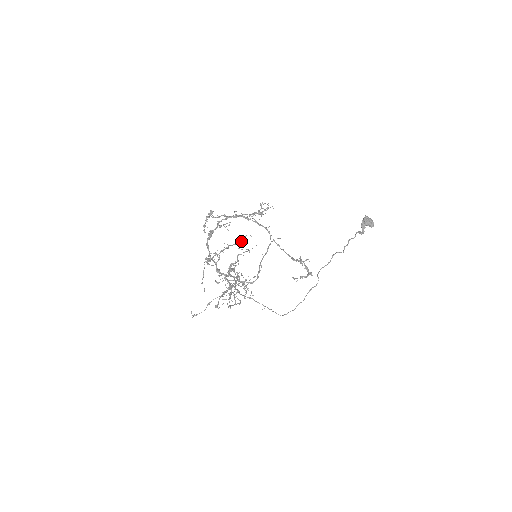
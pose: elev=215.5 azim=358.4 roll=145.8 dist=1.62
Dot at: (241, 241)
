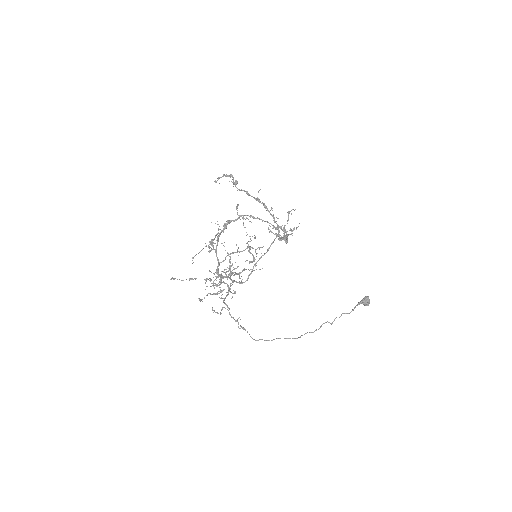
Dot at: (252, 248)
